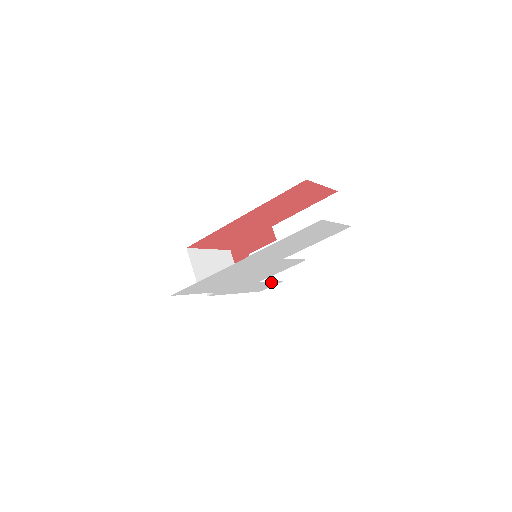
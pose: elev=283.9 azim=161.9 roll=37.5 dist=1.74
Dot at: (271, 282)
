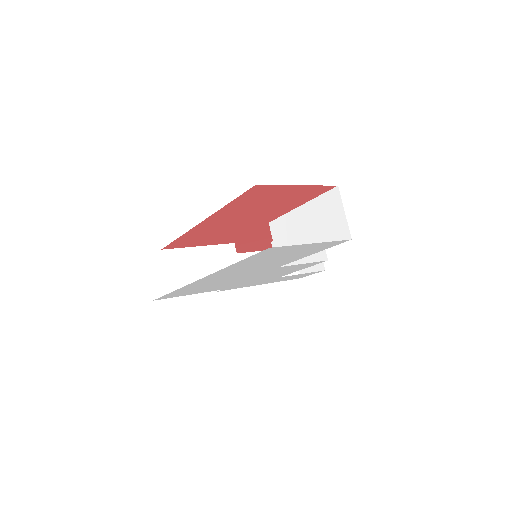
Dot at: occluded
